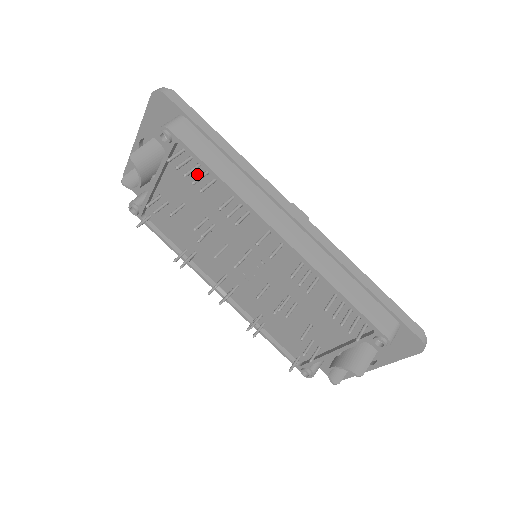
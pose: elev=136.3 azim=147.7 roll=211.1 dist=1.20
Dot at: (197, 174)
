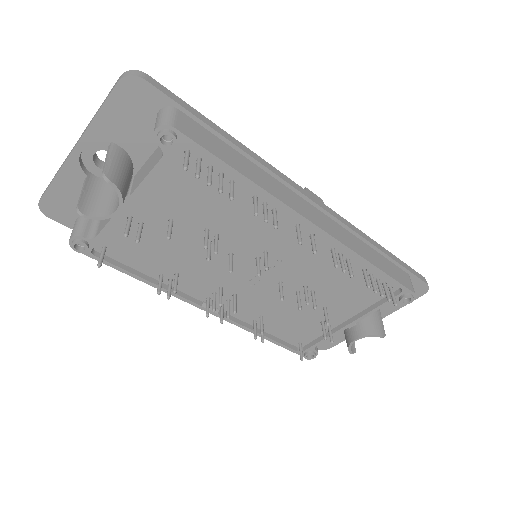
Dot at: (204, 179)
